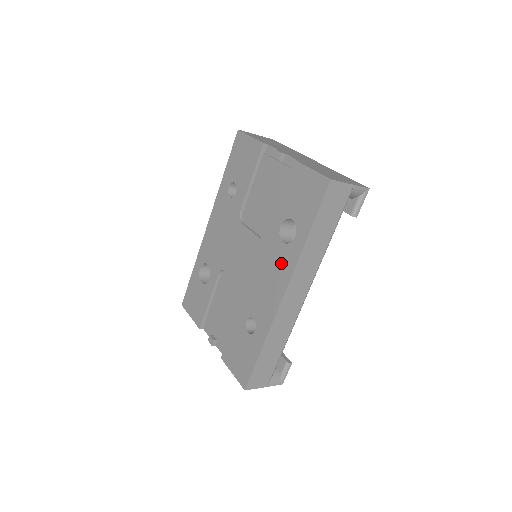
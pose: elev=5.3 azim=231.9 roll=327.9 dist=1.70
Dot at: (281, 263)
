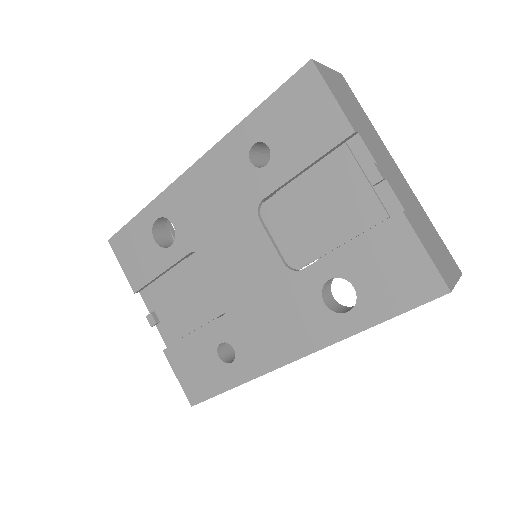
Dot at: (309, 324)
